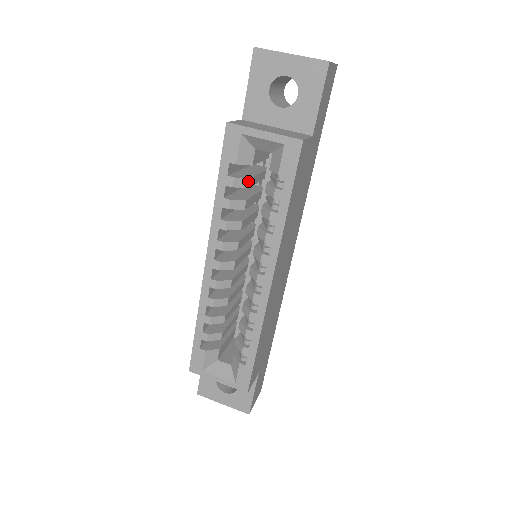
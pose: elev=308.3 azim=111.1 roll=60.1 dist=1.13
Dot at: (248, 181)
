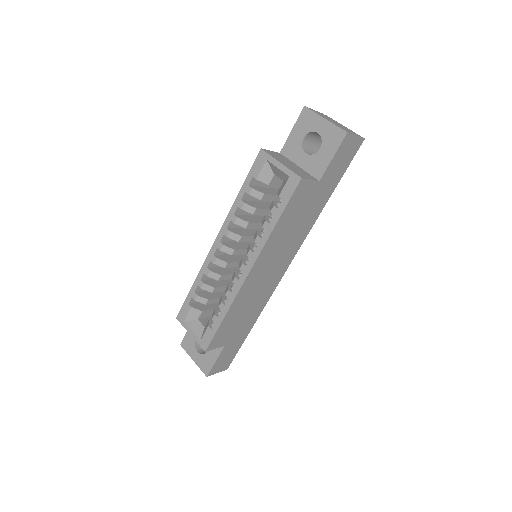
Dot at: (262, 195)
